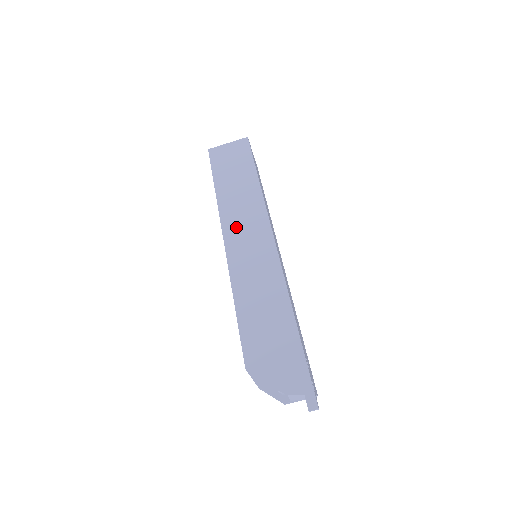
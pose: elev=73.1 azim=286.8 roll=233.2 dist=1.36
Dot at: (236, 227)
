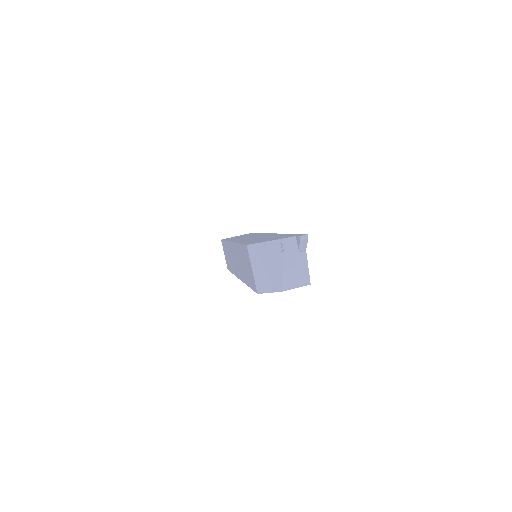
Dot at: occluded
